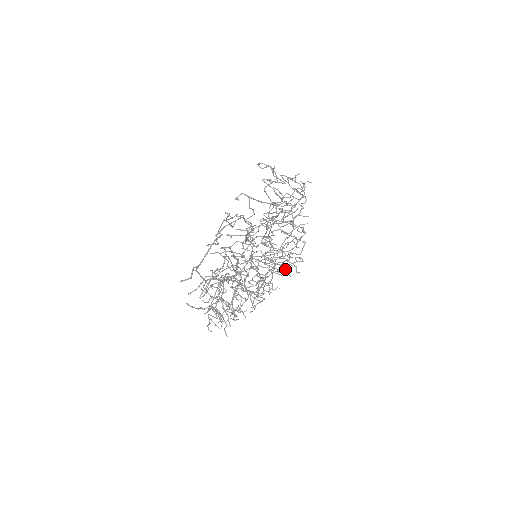
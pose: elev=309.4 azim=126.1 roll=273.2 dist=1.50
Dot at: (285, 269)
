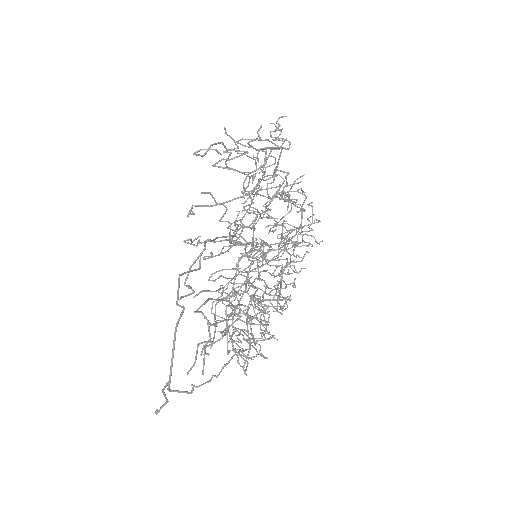
Dot at: (301, 242)
